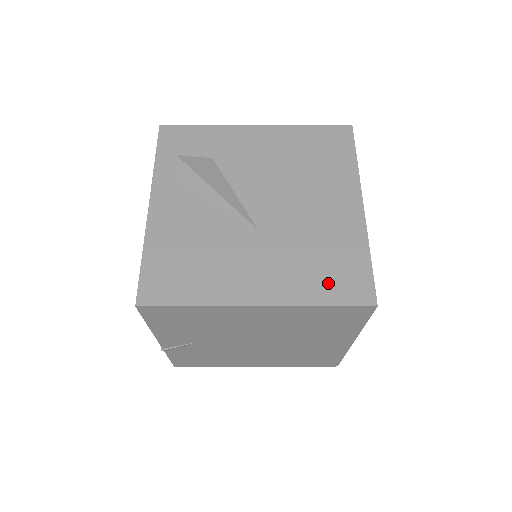
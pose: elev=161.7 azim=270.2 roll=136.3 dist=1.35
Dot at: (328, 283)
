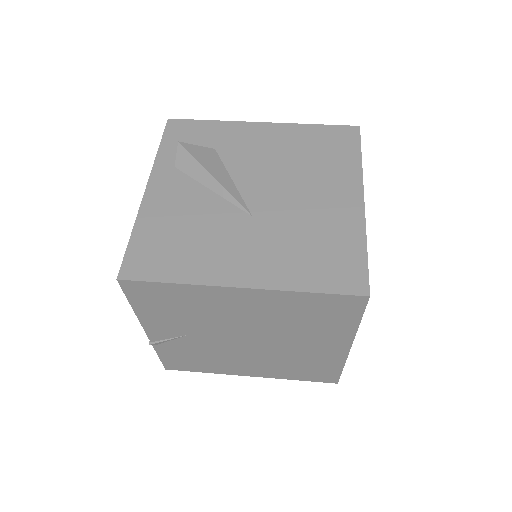
Dot at: (319, 270)
